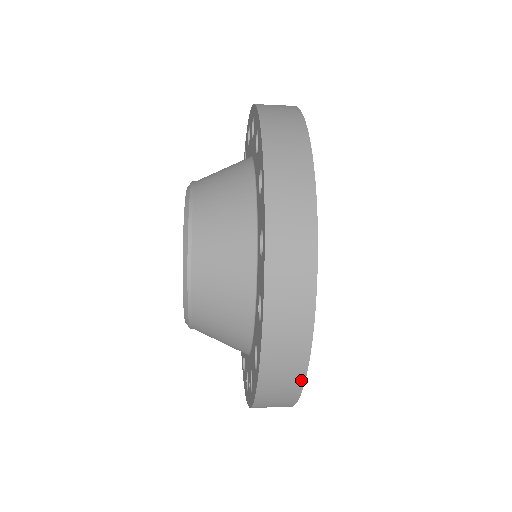
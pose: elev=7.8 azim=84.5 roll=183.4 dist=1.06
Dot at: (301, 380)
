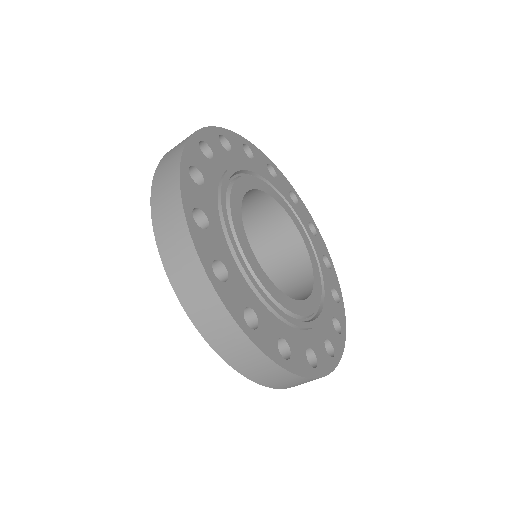
Dot at: (283, 371)
